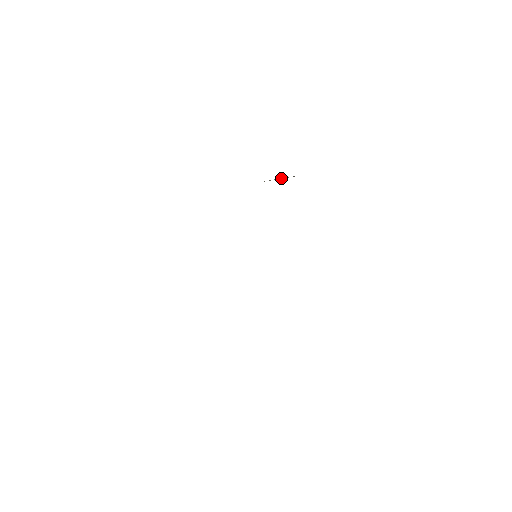
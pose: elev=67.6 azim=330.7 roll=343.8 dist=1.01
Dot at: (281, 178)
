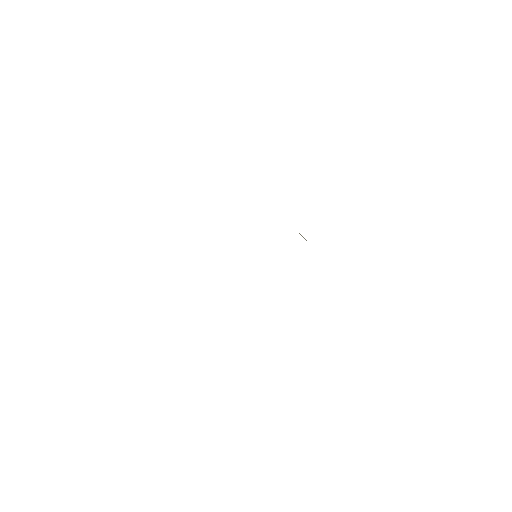
Dot at: occluded
